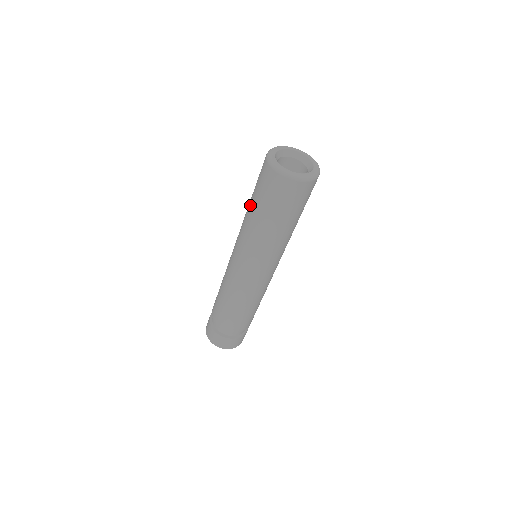
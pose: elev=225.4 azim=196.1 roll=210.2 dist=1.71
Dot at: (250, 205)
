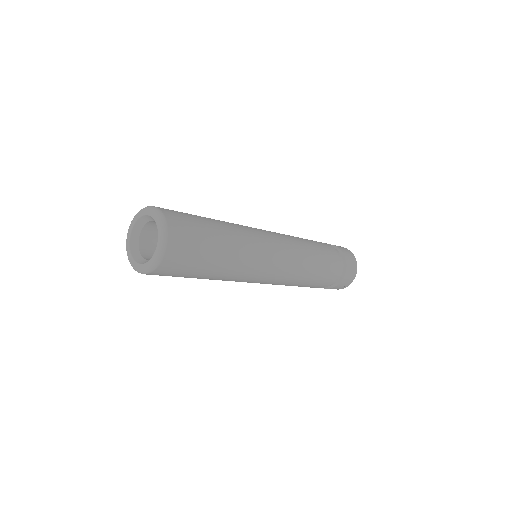
Dot at: occluded
